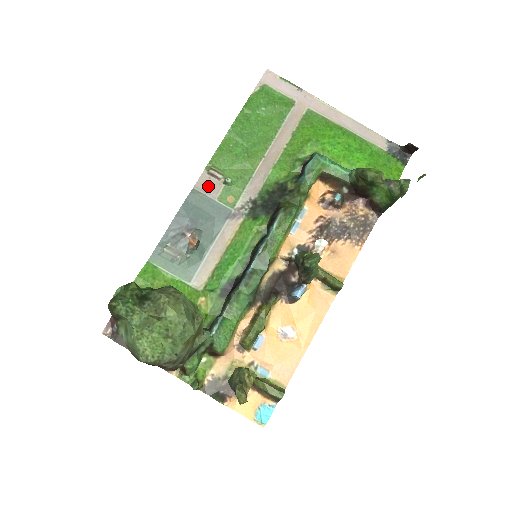
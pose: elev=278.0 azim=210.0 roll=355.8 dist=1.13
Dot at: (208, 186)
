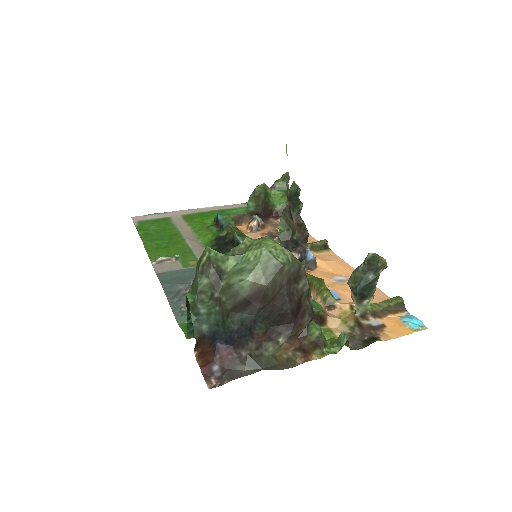
Dot at: (166, 267)
